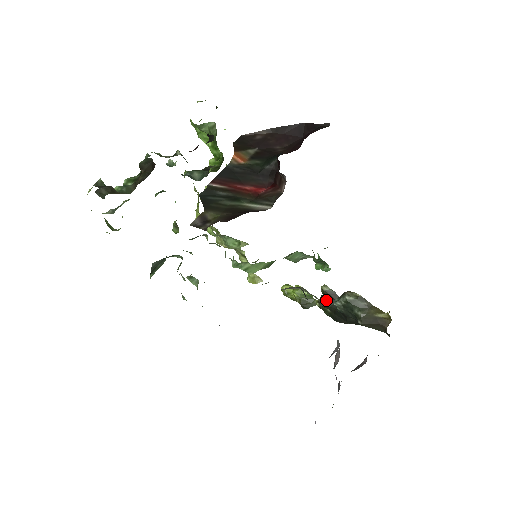
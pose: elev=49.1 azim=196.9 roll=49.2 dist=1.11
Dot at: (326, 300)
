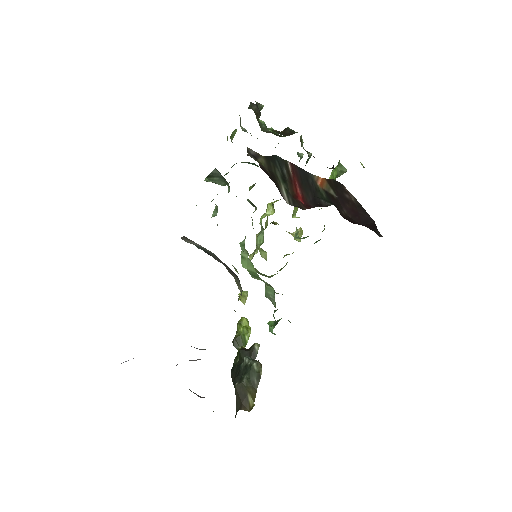
Dot at: (246, 352)
